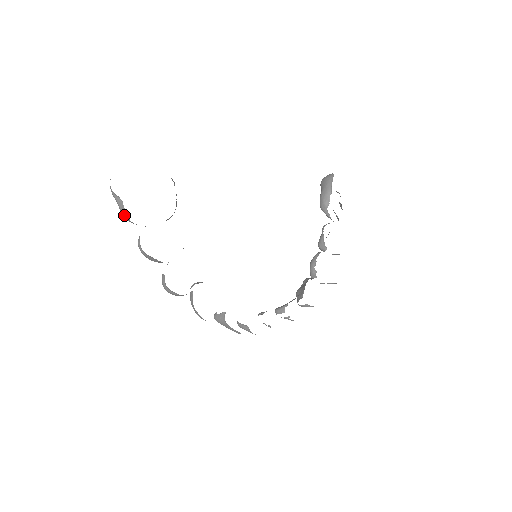
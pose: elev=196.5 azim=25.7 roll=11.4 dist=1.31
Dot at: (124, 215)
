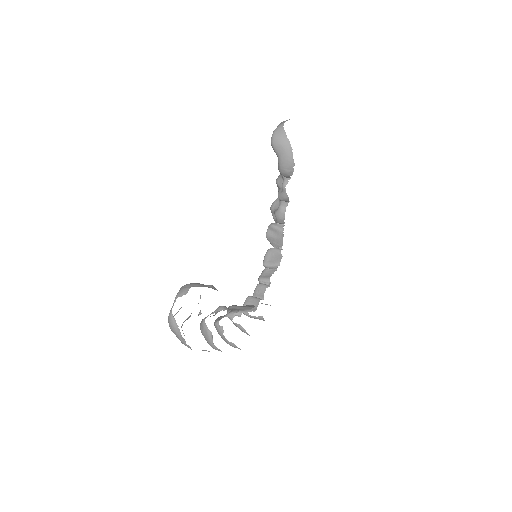
Dot at: occluded
